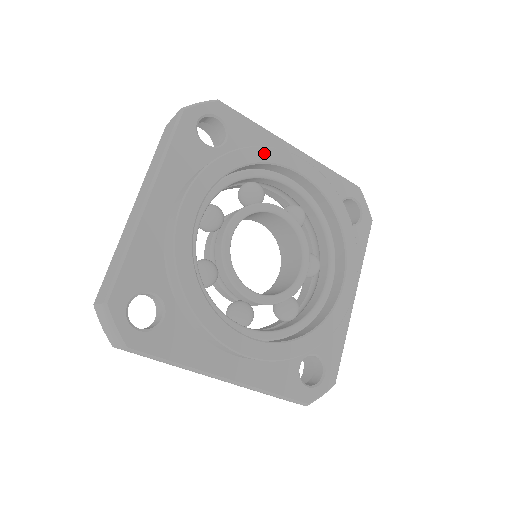
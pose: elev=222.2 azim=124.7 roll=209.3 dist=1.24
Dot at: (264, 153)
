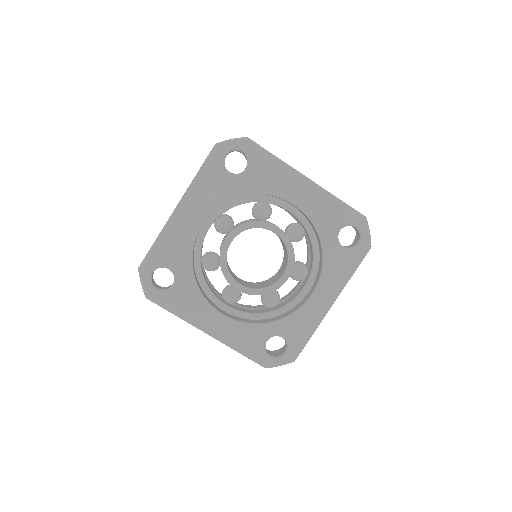
Dot at: (266, 187)
